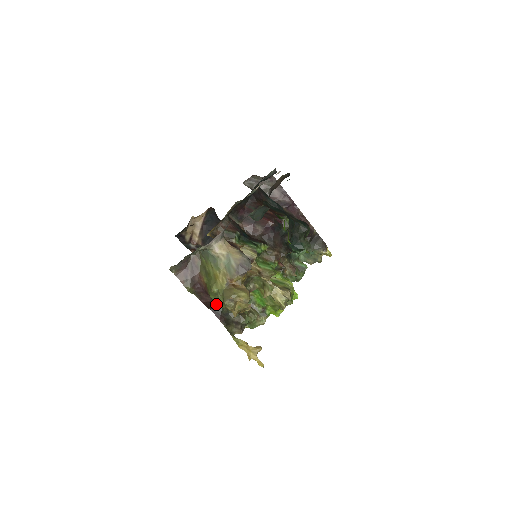
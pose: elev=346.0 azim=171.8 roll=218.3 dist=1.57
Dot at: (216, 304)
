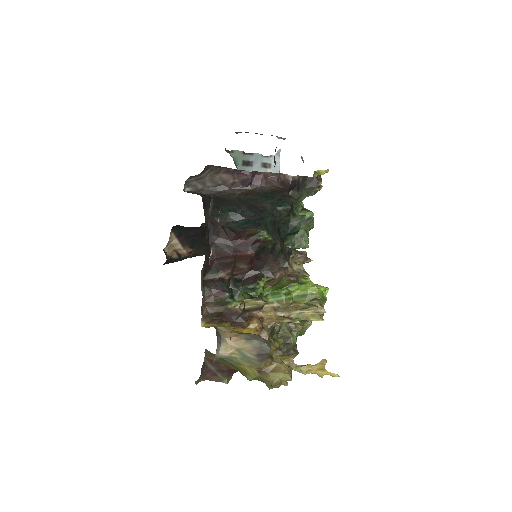
Dot at: occluded
